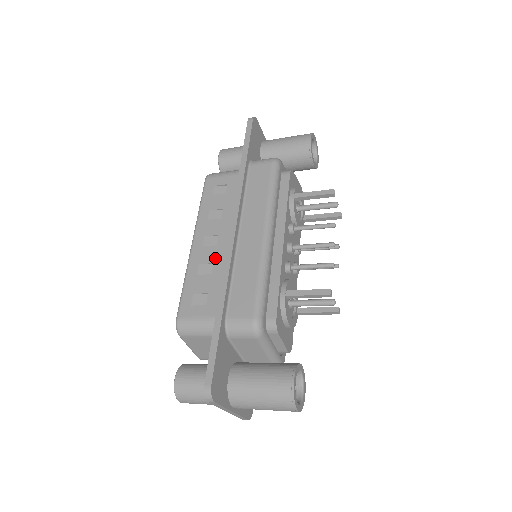
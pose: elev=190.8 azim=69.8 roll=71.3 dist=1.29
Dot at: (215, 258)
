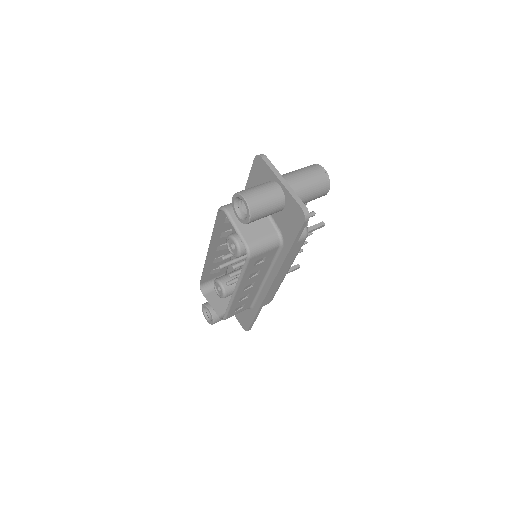
Dot at: (251, 292)
